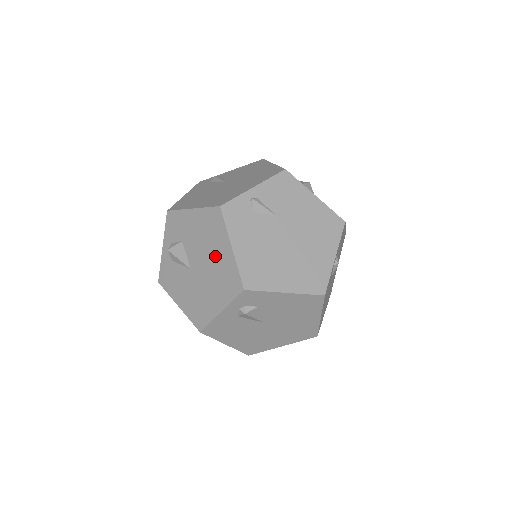
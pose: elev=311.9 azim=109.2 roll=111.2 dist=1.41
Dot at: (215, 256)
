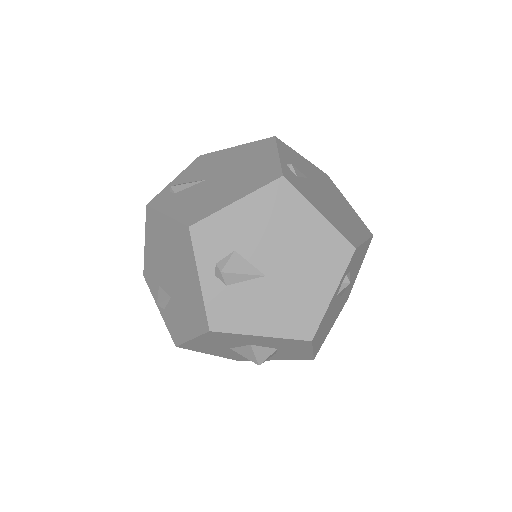
Dot at: (299, 236)
